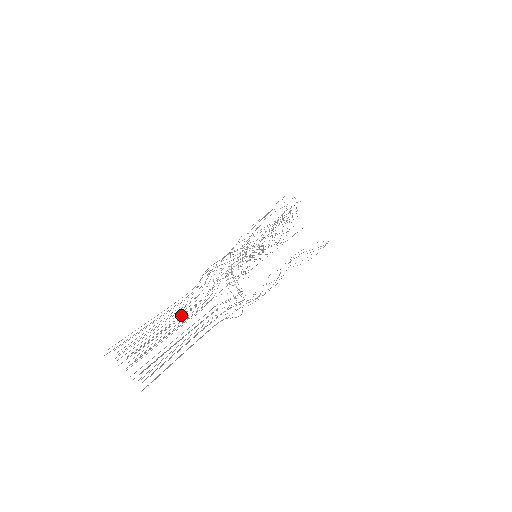
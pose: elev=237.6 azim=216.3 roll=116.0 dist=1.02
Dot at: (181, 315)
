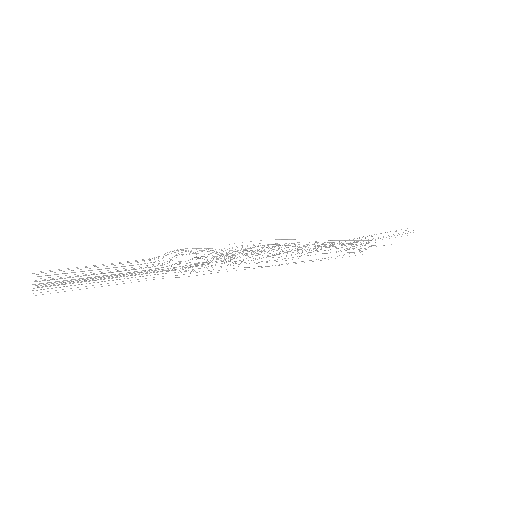
Dot at: occluded
